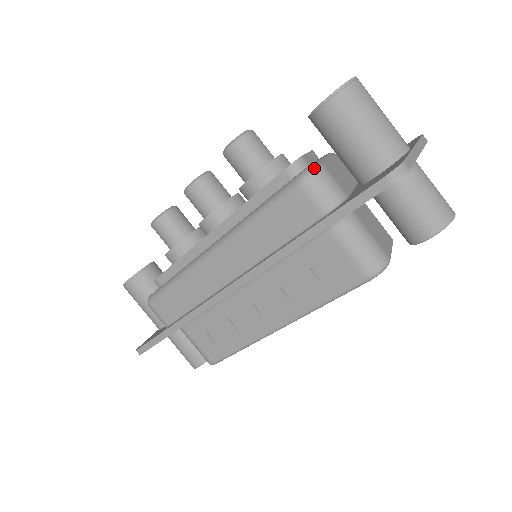
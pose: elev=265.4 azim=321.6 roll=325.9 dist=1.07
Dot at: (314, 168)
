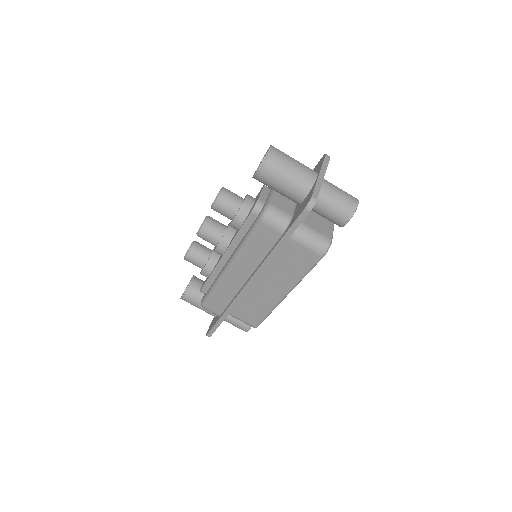
Dot at: (267, 209)
